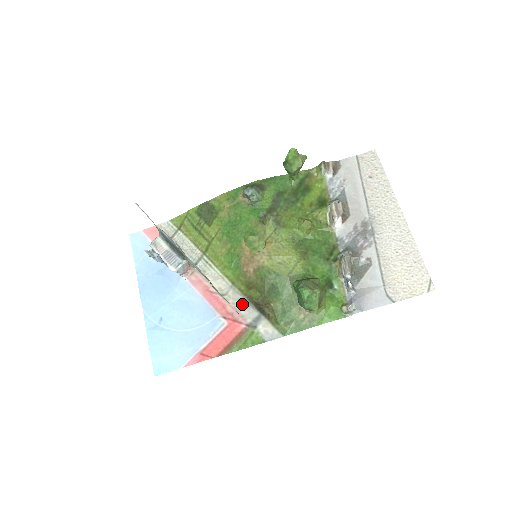
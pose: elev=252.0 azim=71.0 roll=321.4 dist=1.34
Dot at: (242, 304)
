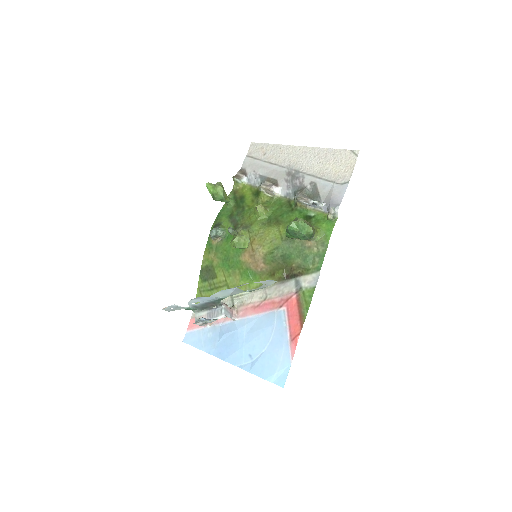
Dot at: (280, 288)
